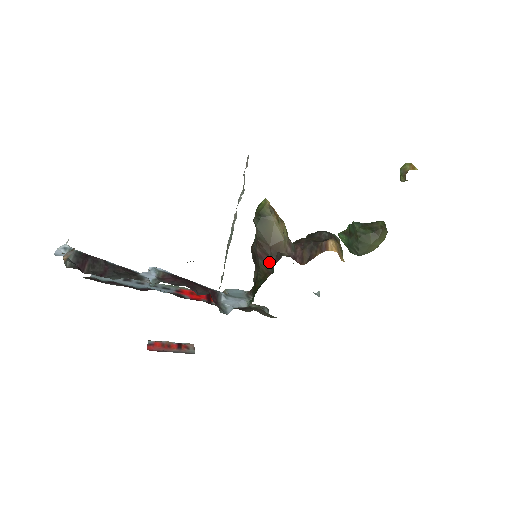
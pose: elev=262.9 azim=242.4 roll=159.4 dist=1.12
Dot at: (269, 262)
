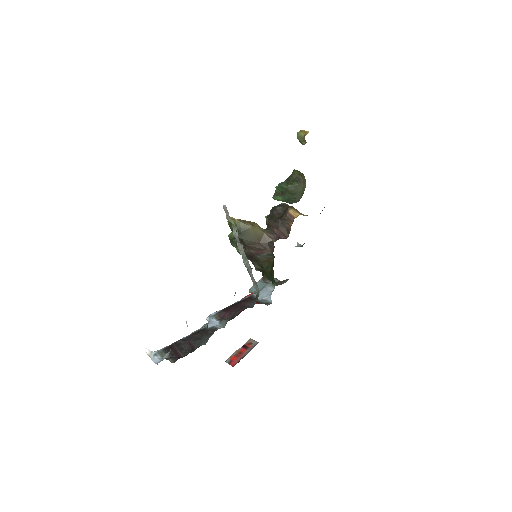
Dot at: (266, 253)
